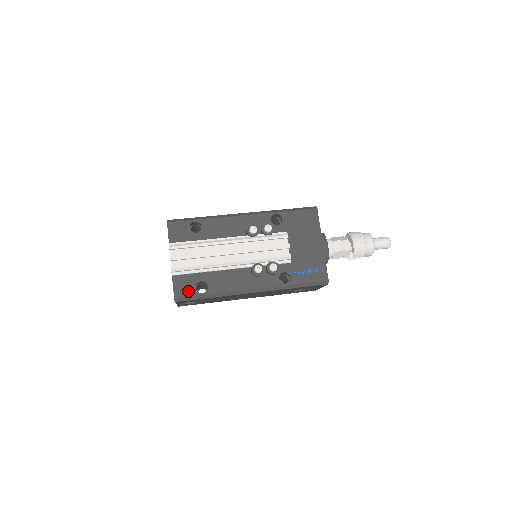
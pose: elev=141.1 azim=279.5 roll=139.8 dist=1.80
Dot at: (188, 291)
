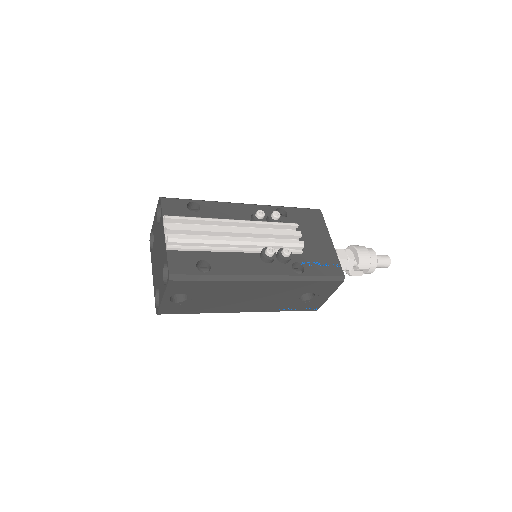
Dot at: (187, 268)
